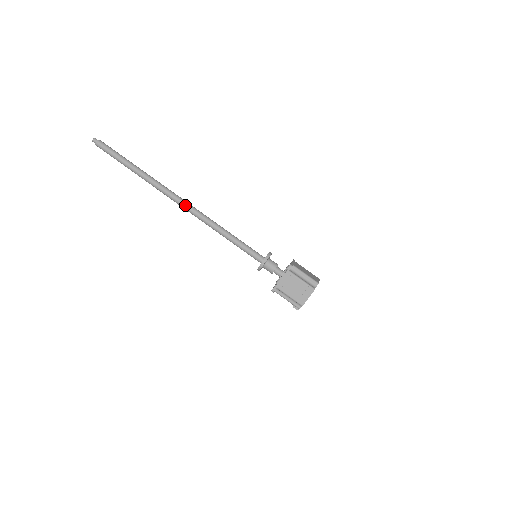
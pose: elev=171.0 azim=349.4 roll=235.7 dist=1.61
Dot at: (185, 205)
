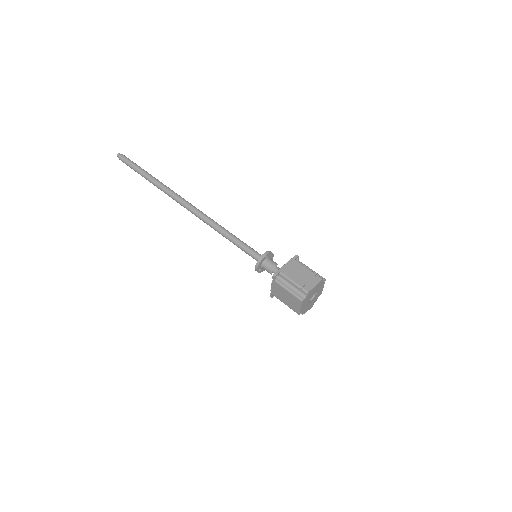
Dot at: (188, 209)
